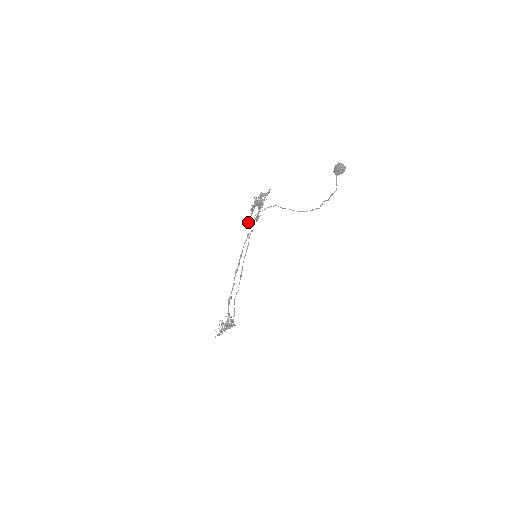
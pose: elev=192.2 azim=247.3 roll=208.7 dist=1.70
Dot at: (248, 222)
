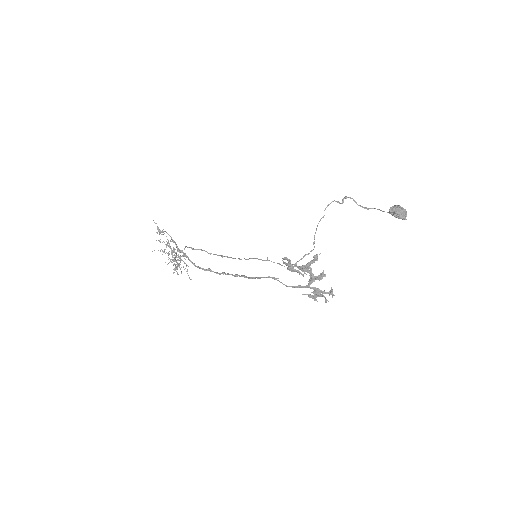
Dot at: occluded
